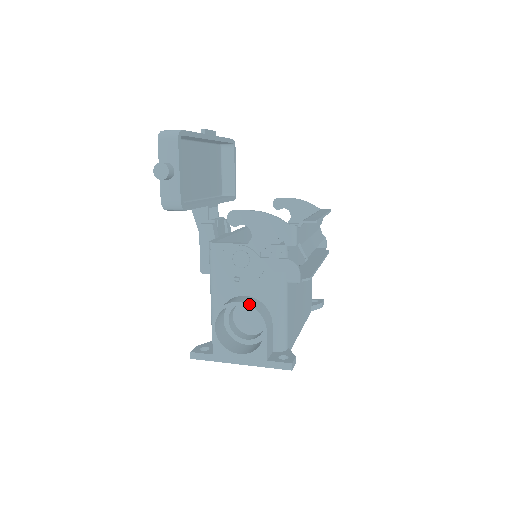
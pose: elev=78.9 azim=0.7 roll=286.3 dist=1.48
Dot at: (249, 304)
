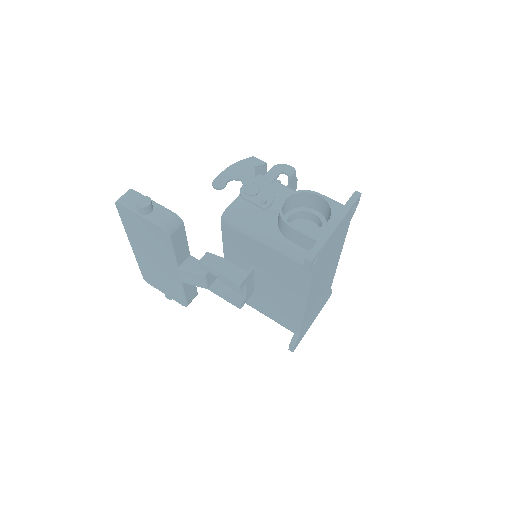
Dot at: (290, 194)
